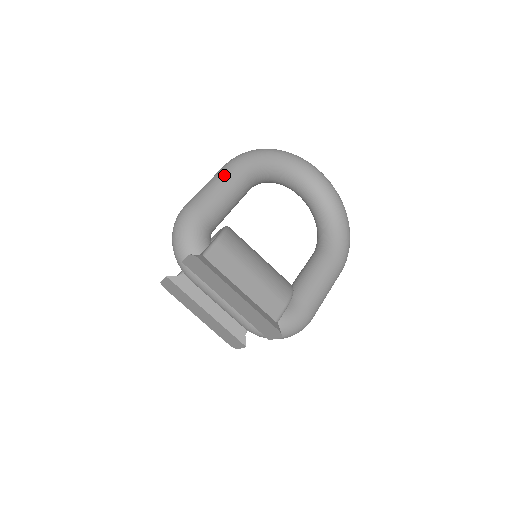
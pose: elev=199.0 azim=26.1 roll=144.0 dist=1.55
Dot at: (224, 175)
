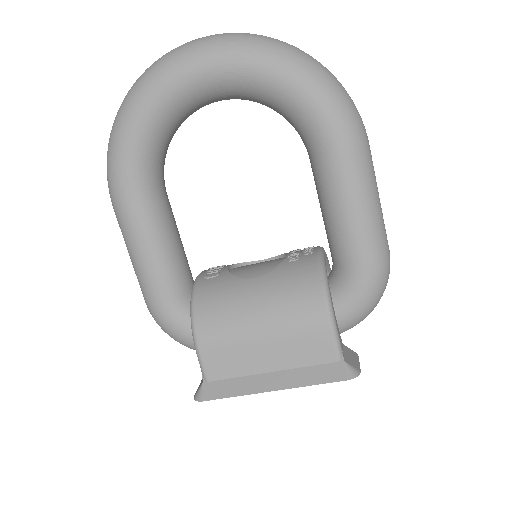
Dot at: (125, 237)
